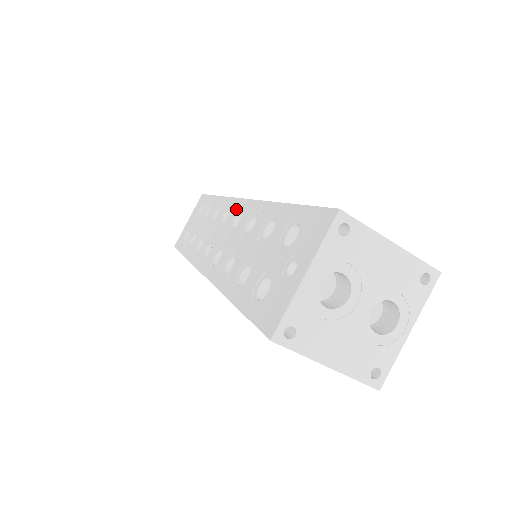
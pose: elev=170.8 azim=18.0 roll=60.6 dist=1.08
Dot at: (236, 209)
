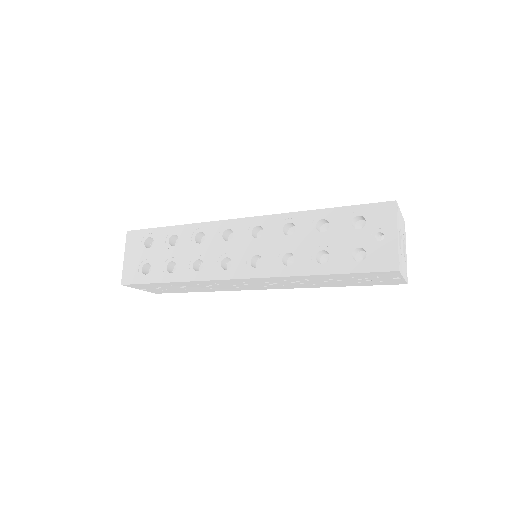
Dot at: (244, 226)
